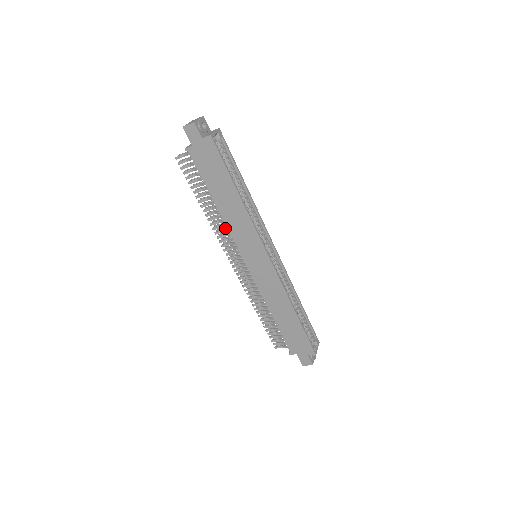
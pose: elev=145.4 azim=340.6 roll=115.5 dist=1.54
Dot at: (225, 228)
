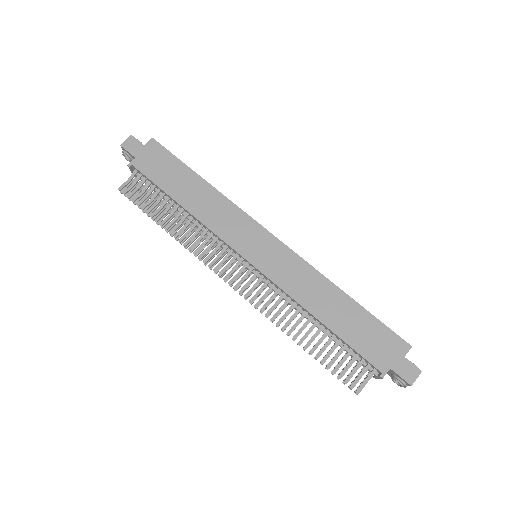
Dot at: (204, 244)
